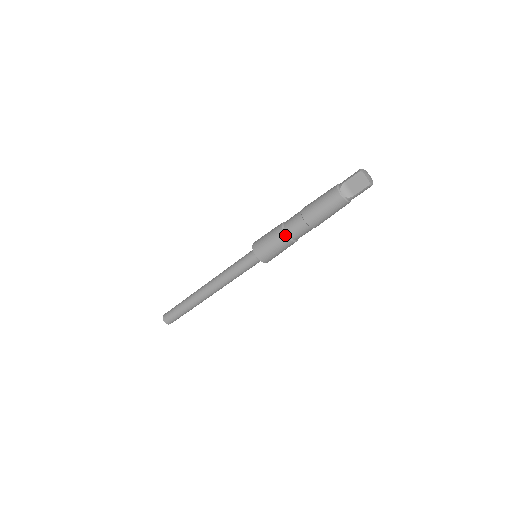
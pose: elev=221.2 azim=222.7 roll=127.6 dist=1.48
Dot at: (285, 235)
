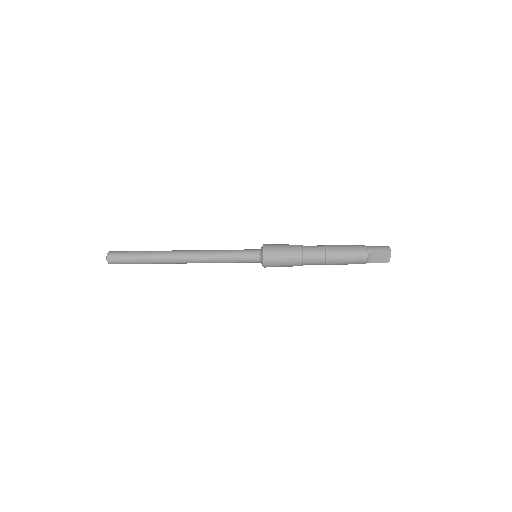
Dot at: (302, 261)
